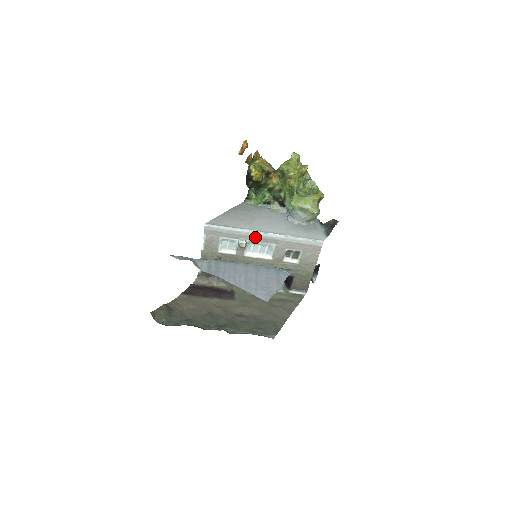
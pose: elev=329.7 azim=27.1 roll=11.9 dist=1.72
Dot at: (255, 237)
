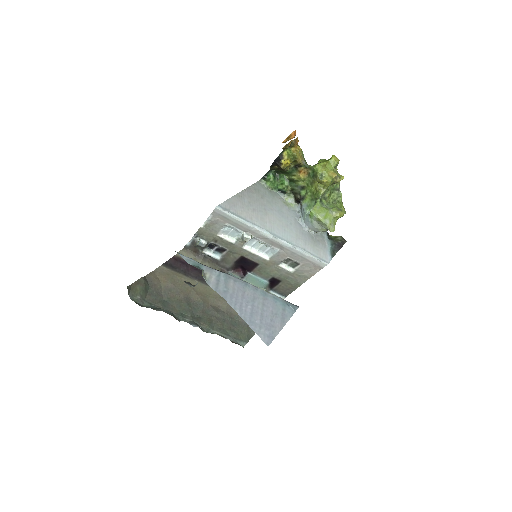
Dot at: (263, 237)
